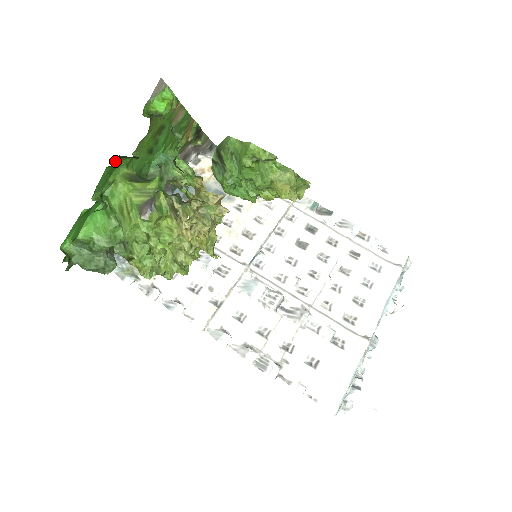
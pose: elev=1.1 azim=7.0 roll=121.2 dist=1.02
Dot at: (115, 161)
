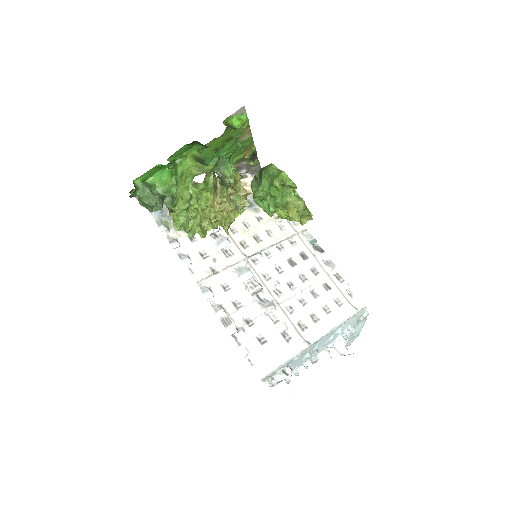
Dot at: (193, 143)
